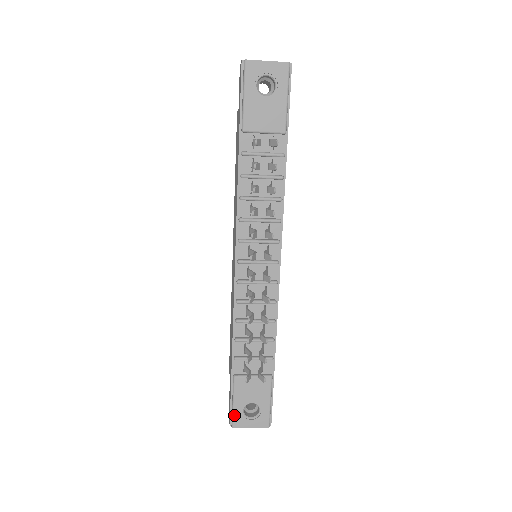
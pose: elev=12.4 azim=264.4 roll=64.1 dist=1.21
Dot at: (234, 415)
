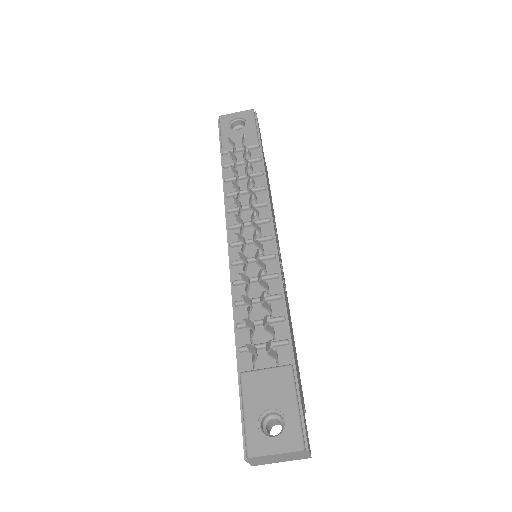
Dot at: (247, 434)
